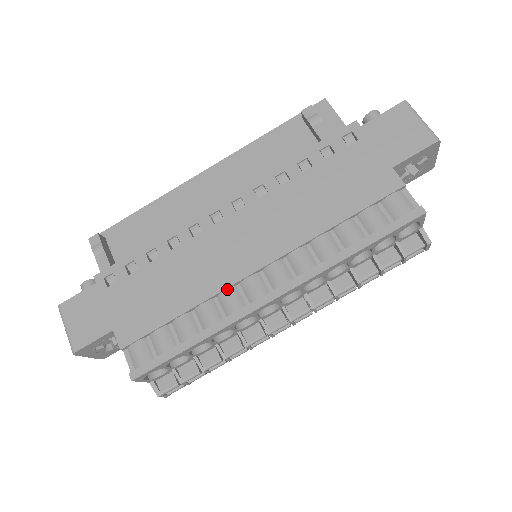
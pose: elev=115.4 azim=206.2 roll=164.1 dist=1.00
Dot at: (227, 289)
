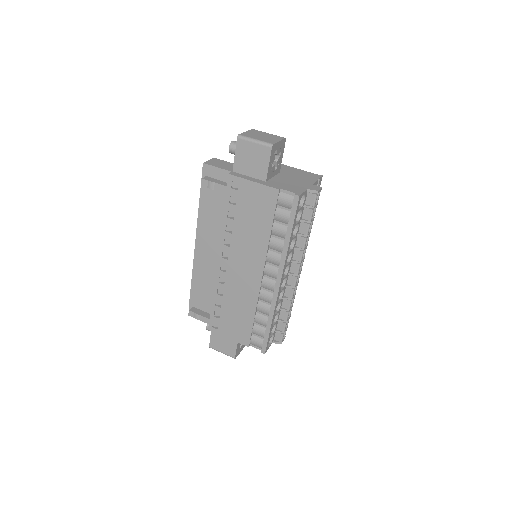
Dot at: (259, 294)
